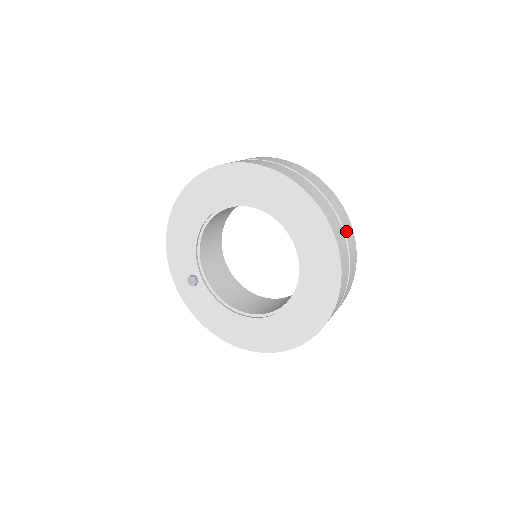
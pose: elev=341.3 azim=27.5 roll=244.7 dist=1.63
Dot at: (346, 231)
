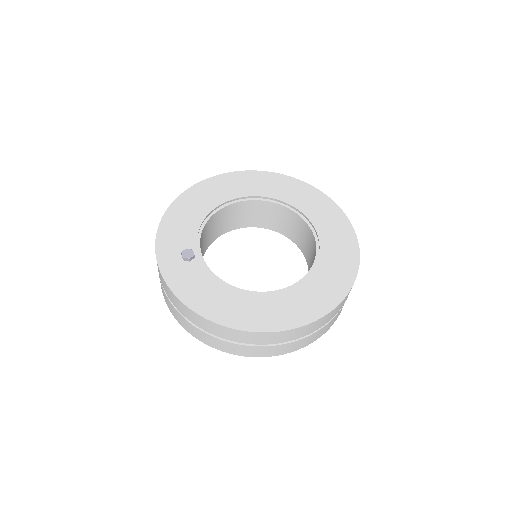
Dot at: occluded
